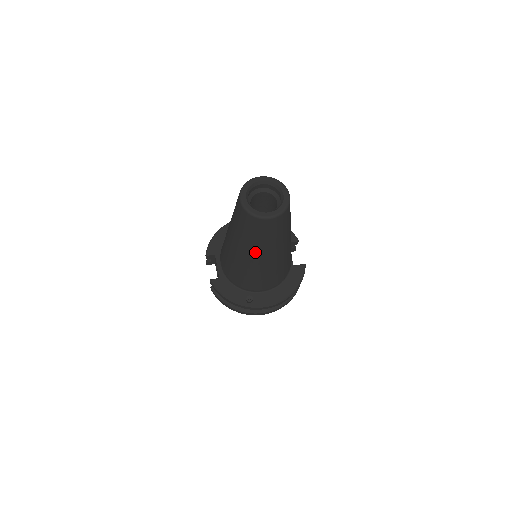
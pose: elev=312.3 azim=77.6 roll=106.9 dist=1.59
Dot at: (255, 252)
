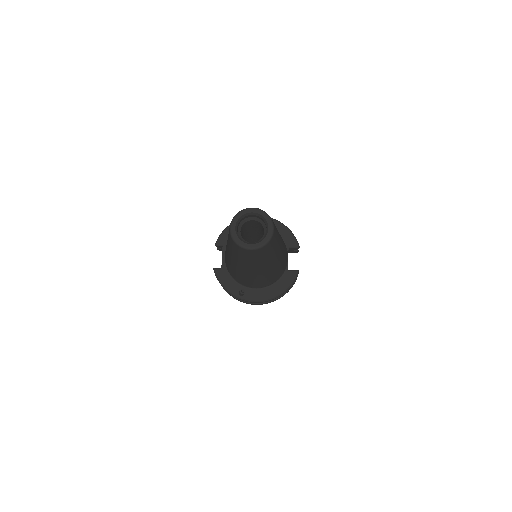
Dot at: (243, 265)
